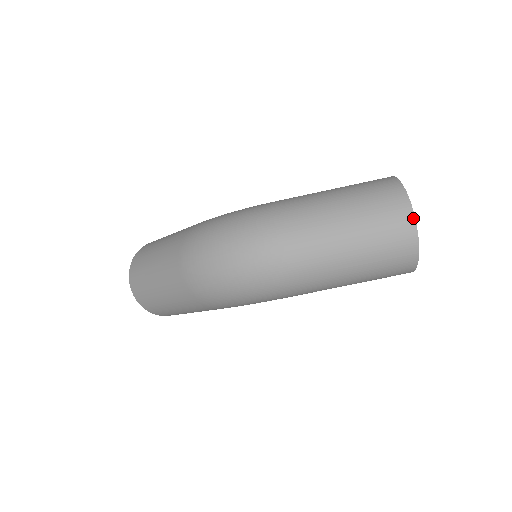
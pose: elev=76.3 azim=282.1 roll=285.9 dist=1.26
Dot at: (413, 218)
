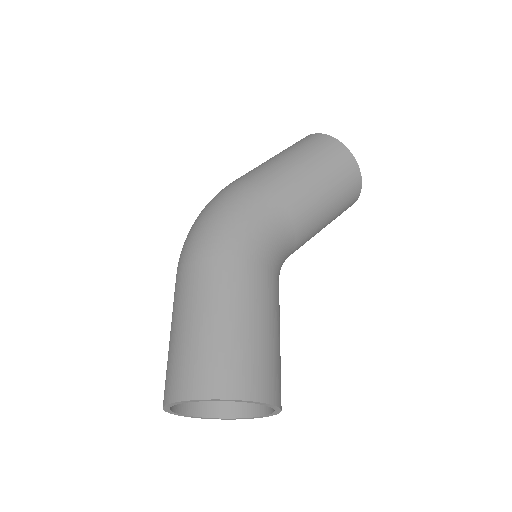
Dot at: occluded
